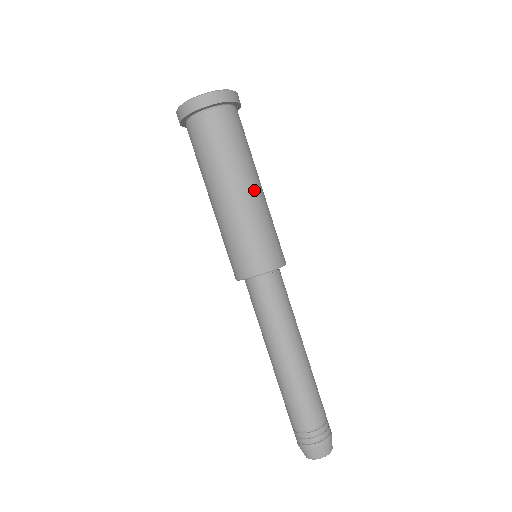
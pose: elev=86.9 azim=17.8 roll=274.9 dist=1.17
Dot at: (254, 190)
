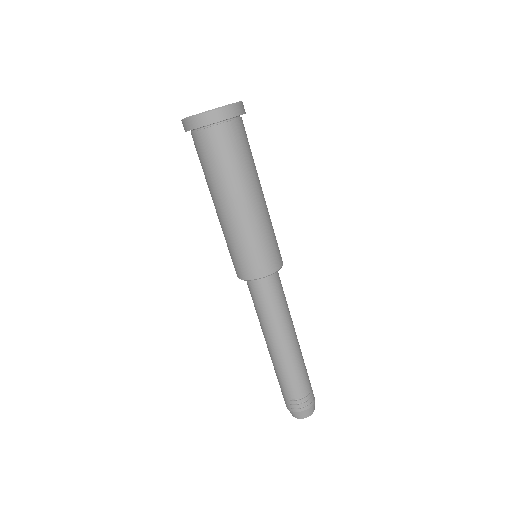
Dot at: occluded
